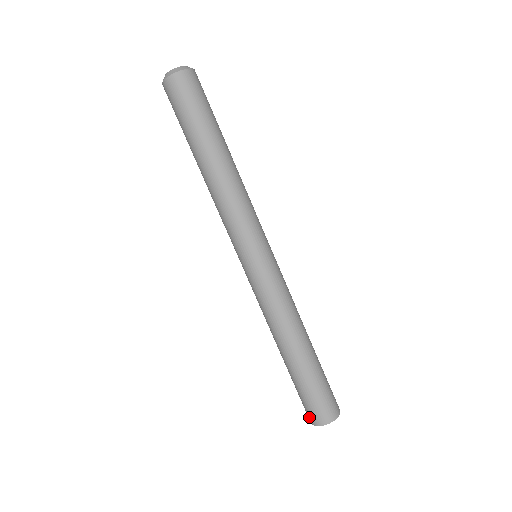
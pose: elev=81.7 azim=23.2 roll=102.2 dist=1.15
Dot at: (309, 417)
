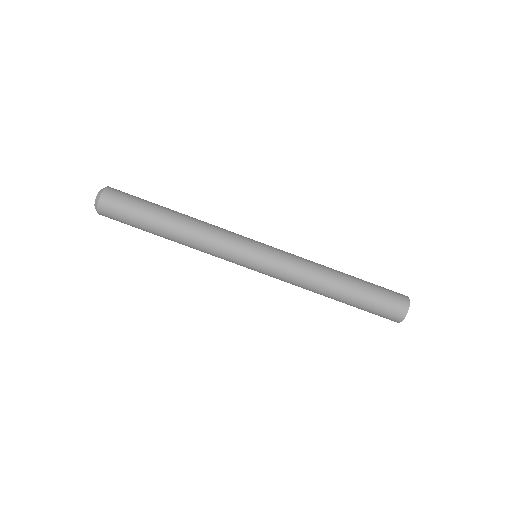
Dot at: occluded
